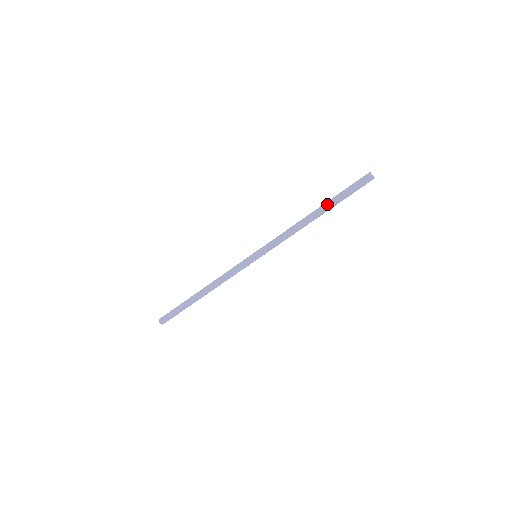
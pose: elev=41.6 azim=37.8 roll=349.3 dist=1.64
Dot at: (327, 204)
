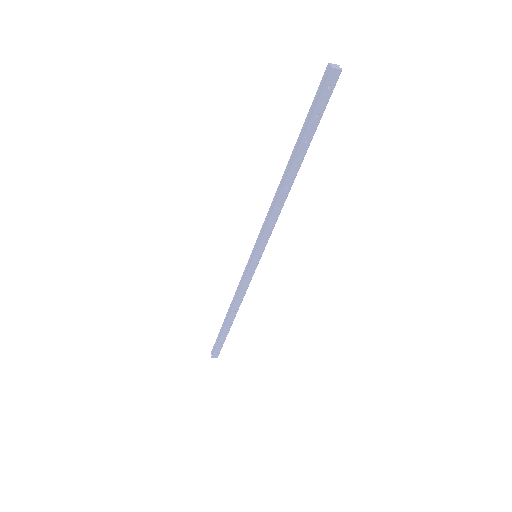
Dot at: (295, 151)
